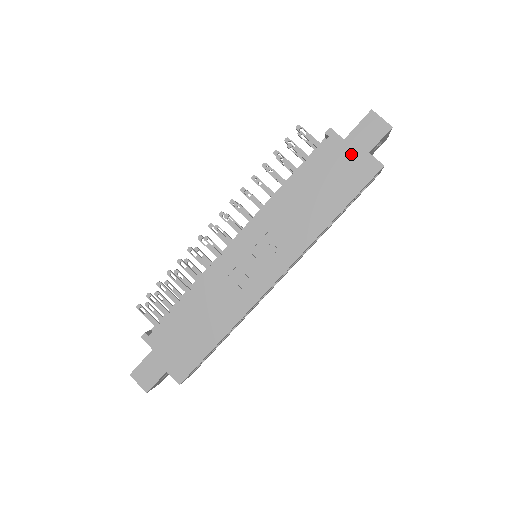
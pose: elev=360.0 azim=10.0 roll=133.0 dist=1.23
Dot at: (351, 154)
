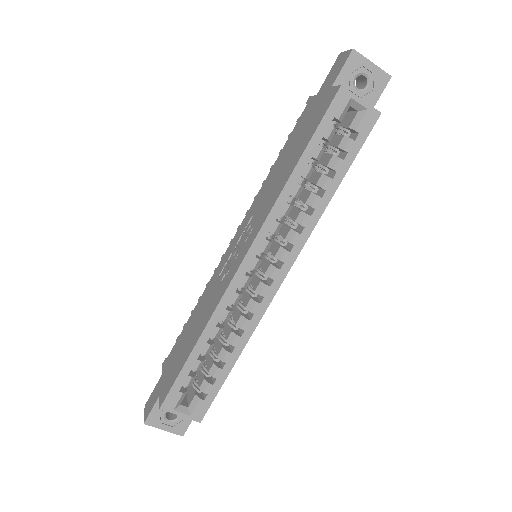
Dot at: (319, 101)
